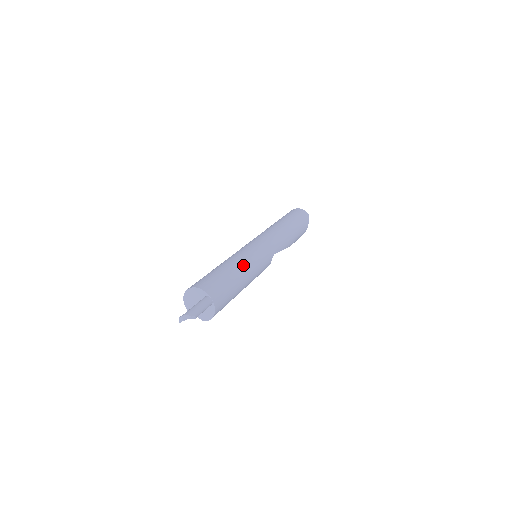
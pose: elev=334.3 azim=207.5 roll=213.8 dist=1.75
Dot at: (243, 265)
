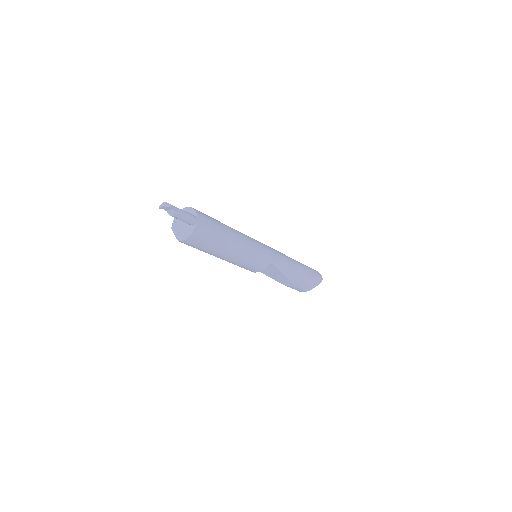
Dot at: (240, 236)
